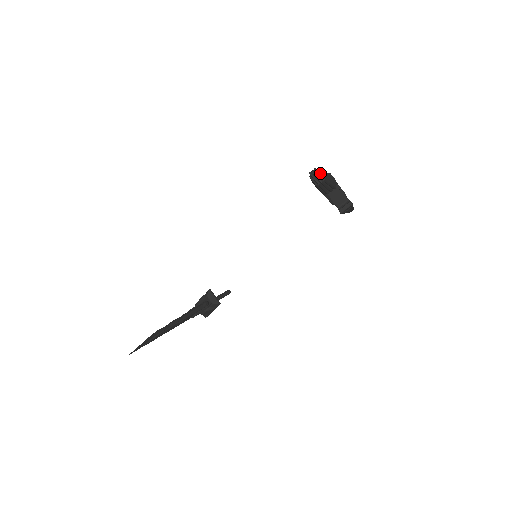
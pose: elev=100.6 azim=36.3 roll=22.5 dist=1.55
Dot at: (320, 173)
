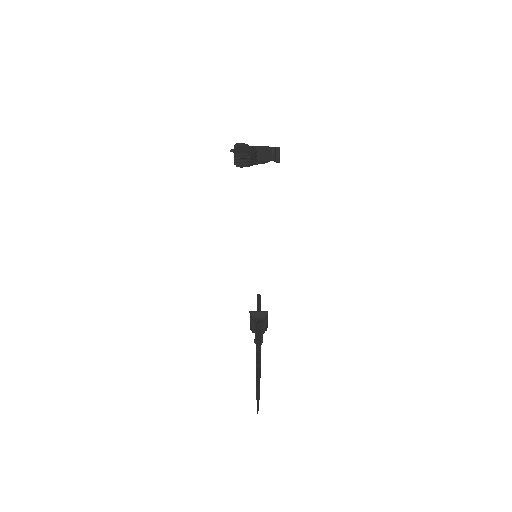
Dot at: (241, 156)
